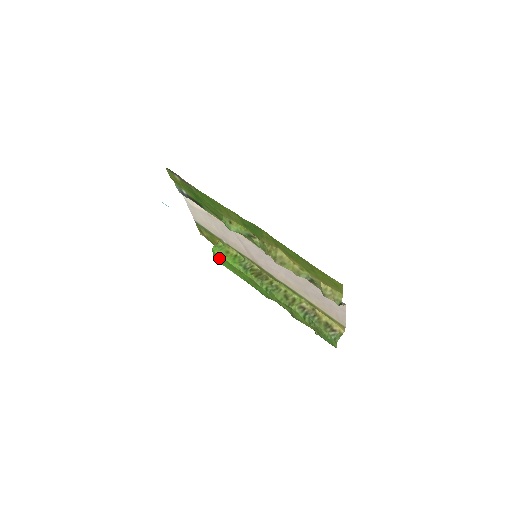
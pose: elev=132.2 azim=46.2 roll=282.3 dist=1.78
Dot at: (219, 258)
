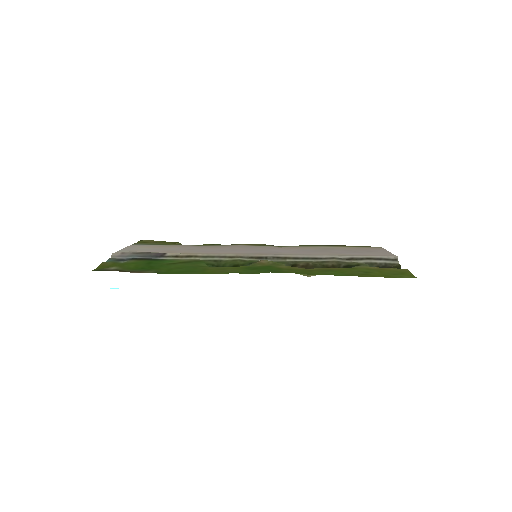
Dot at: occluded
